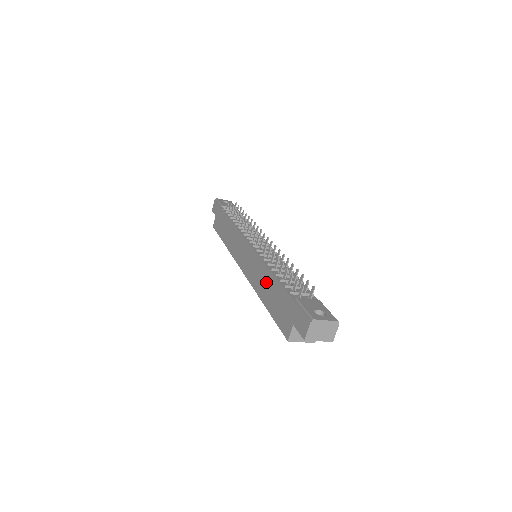
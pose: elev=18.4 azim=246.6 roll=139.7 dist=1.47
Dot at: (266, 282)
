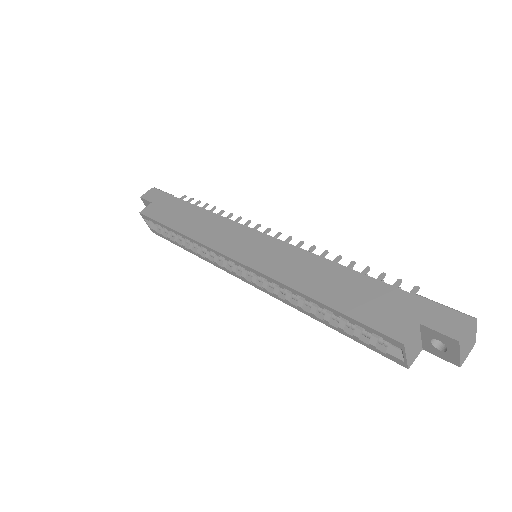
Dot at: (324, 274)
